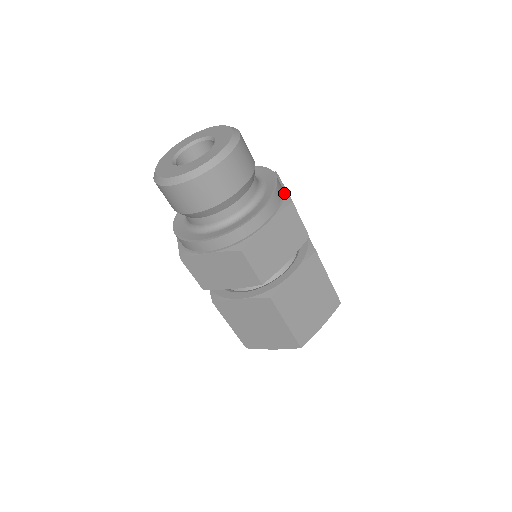
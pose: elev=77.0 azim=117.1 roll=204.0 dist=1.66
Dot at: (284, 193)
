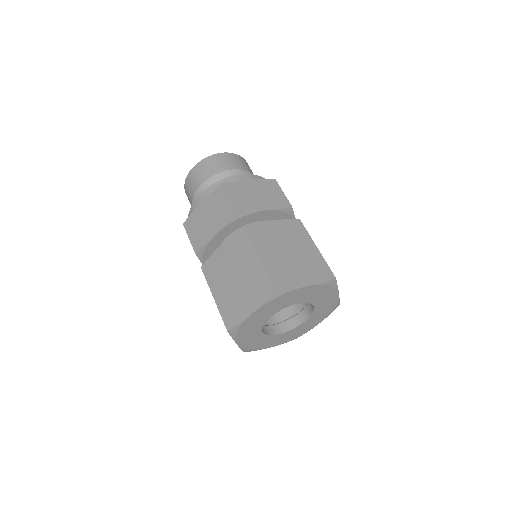
Dot at: occluded
